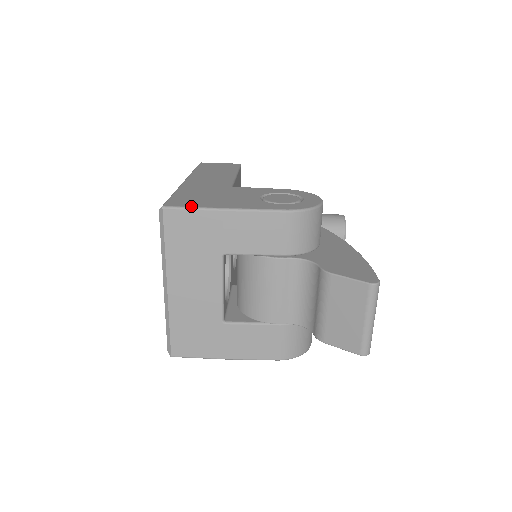
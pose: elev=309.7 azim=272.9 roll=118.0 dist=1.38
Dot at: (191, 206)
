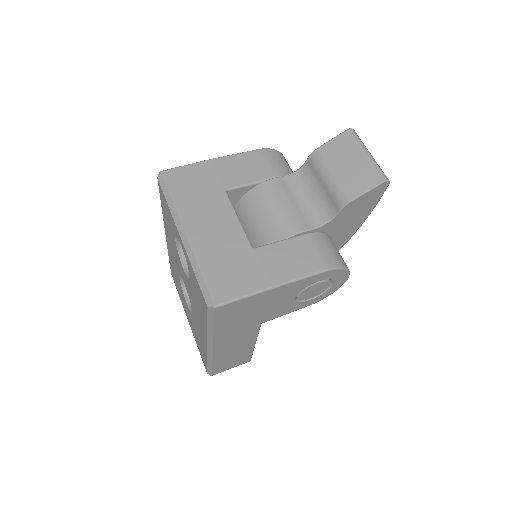
Dot at: (184, 166)
